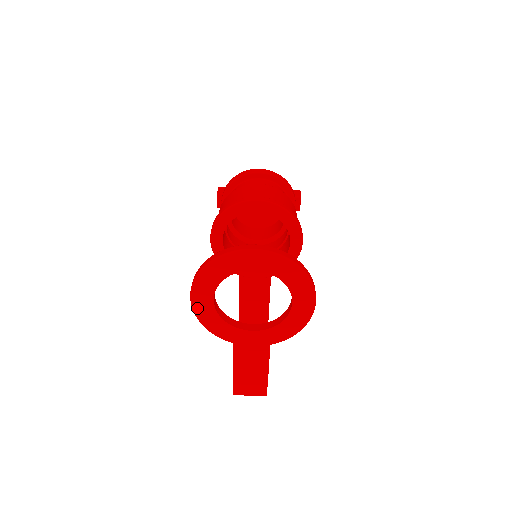
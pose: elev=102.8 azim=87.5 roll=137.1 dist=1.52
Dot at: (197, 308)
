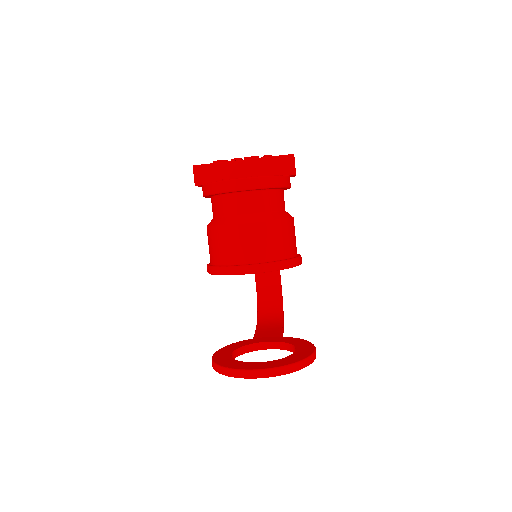
Dot at: occluded
